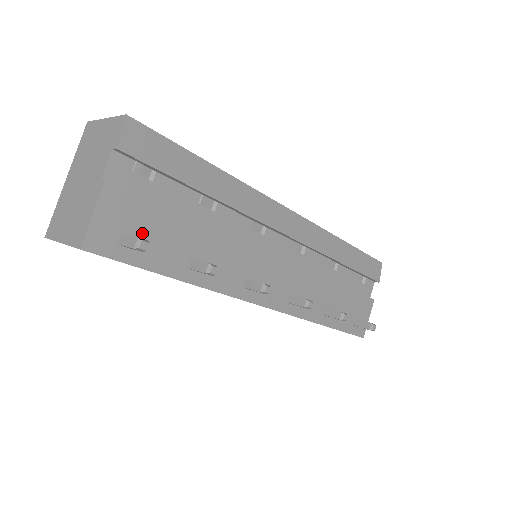
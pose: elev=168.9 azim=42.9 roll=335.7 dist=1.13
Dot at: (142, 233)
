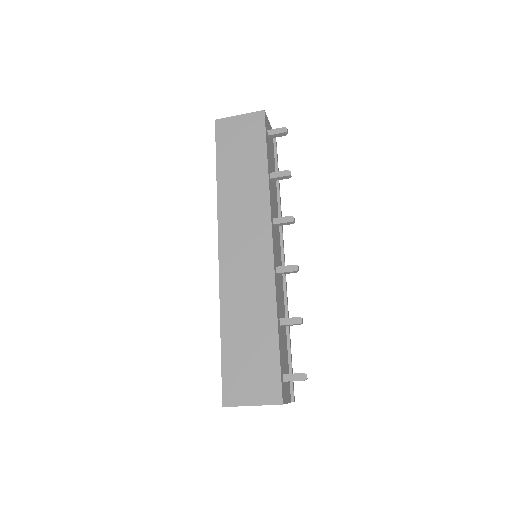
Dot at: (270, 145)
